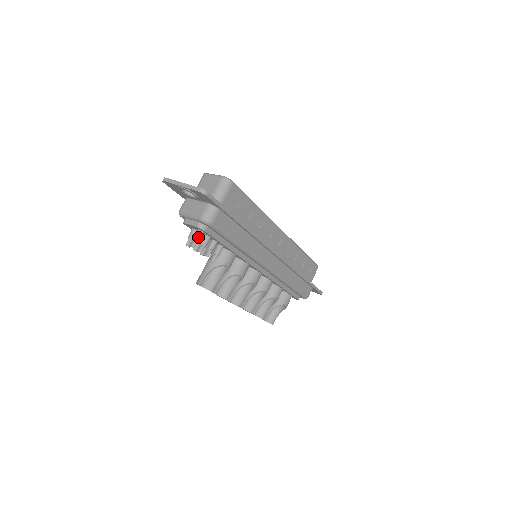
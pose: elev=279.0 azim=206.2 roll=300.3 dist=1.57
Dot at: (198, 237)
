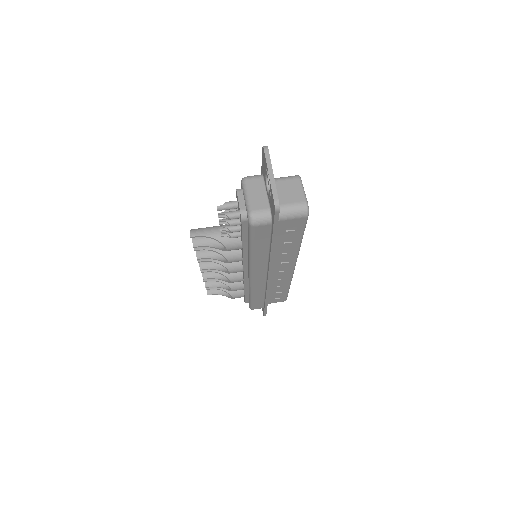
Dot at: (232, 216)
